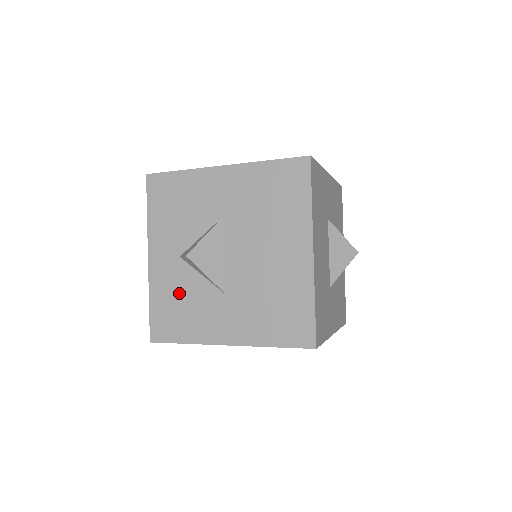
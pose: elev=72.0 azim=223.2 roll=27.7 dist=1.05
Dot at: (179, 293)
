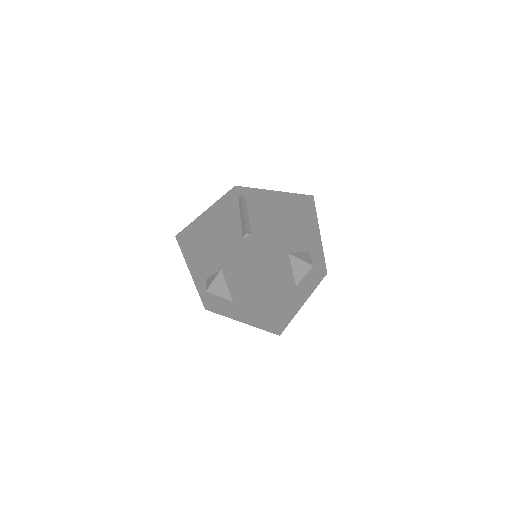
Dot at: (211, 295)
